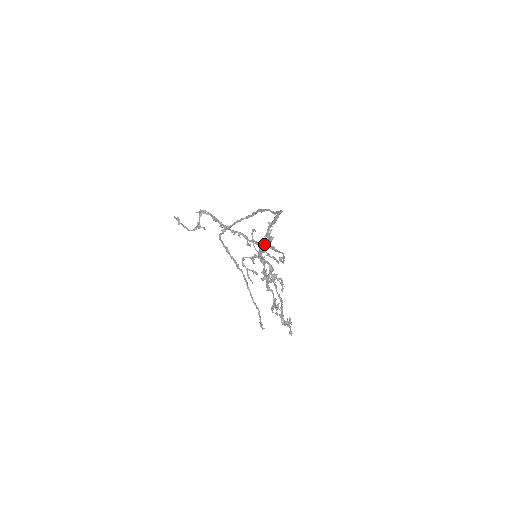
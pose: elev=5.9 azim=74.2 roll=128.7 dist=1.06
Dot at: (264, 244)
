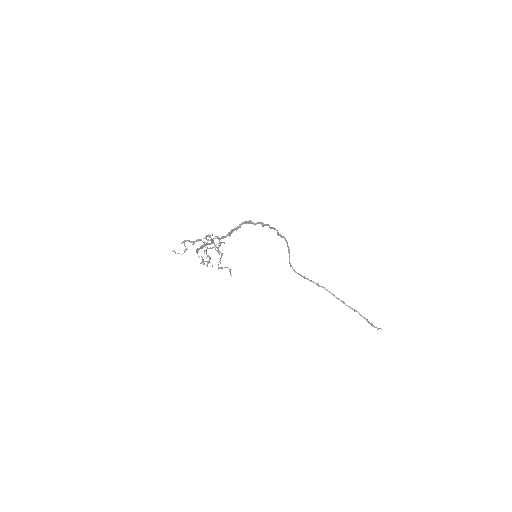
Dot at: (214, 238)
